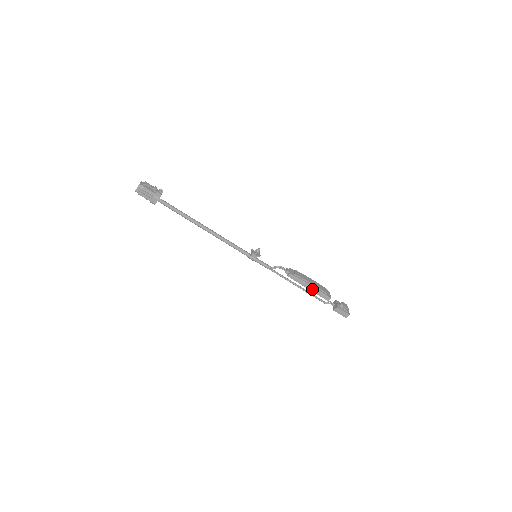
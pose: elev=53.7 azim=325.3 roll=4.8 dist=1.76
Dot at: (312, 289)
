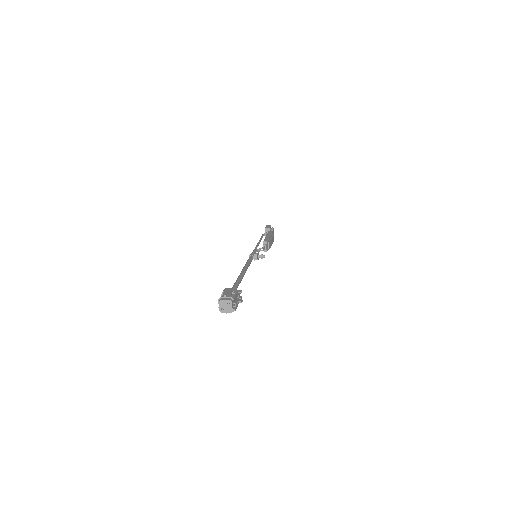
Dot at: occluded
